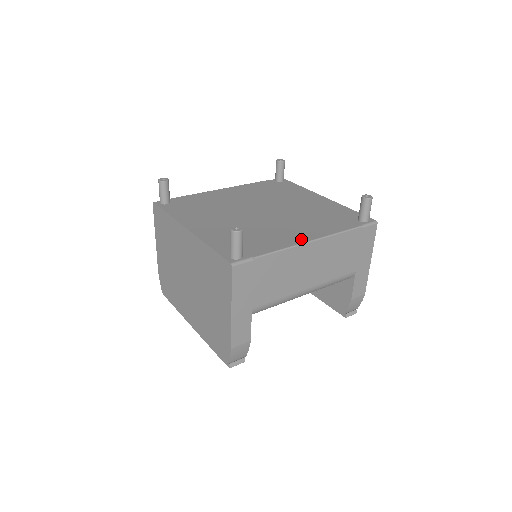
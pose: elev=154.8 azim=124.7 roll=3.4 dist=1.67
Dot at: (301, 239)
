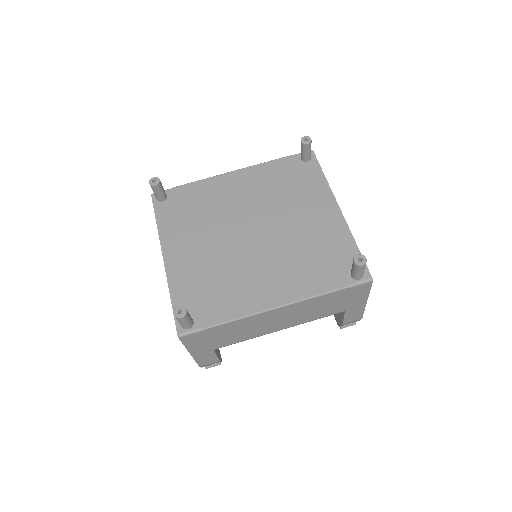
Dot at: (265, 303)
